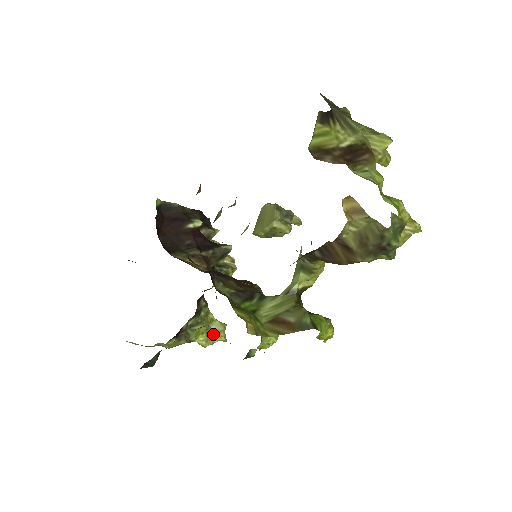
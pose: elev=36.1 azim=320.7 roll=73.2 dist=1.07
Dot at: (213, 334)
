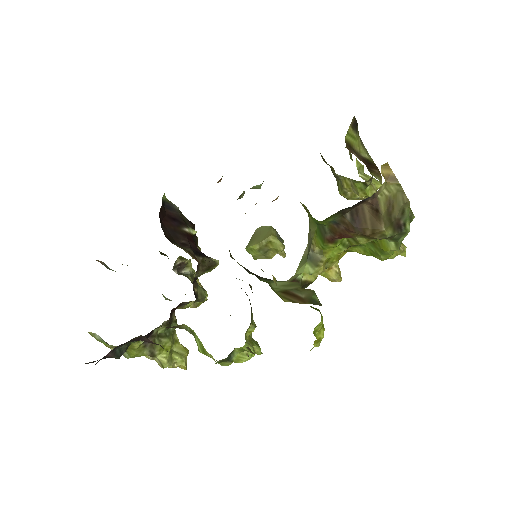
Dot at: (175, 356)
